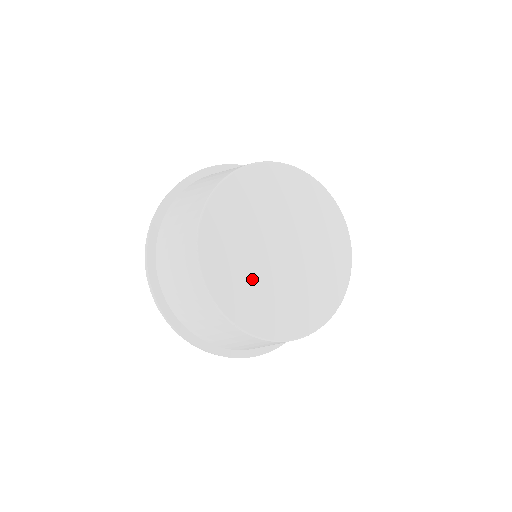
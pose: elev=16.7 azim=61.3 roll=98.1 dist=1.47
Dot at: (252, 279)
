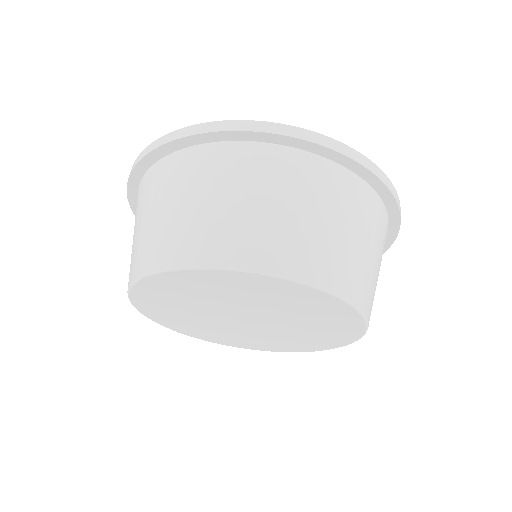
Dot at: (223, 331)
